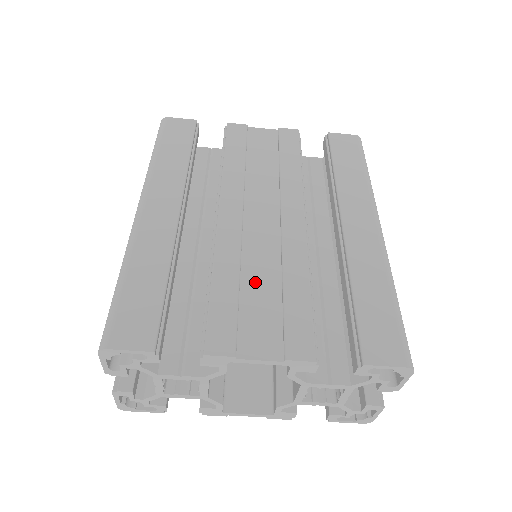
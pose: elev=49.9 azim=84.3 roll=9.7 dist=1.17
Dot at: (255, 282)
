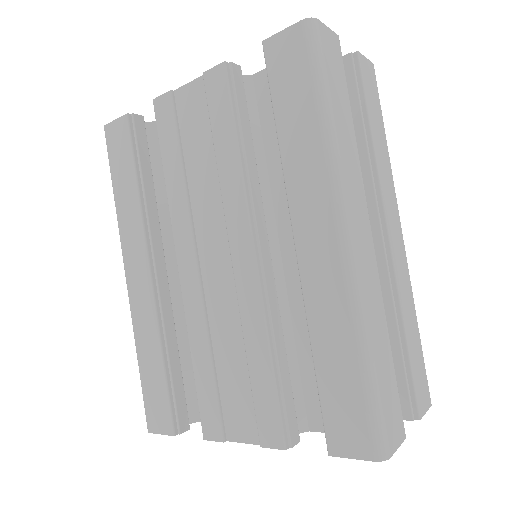
Dot at: (225, 354)
